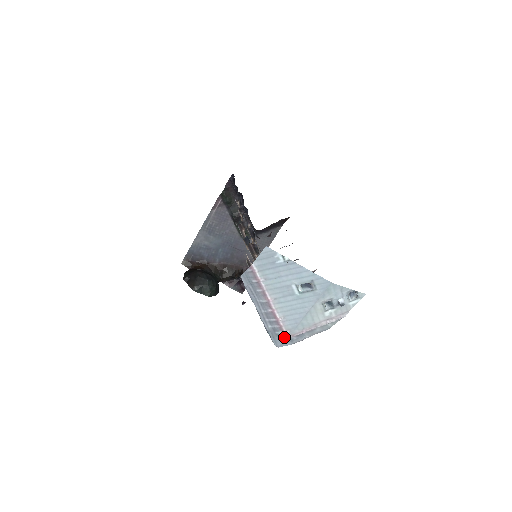
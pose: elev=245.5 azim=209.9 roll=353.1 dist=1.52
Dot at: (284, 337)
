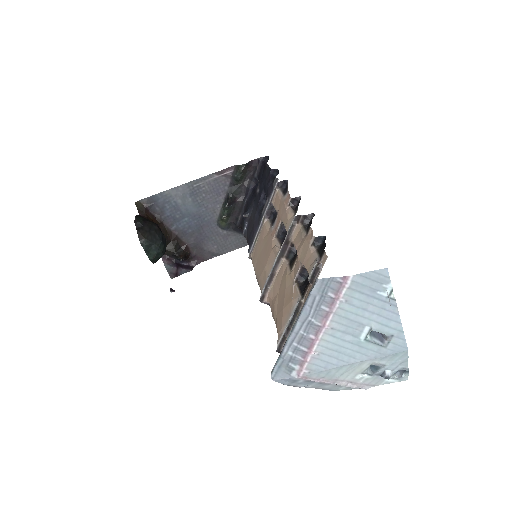
Dot at: (295, 374)
